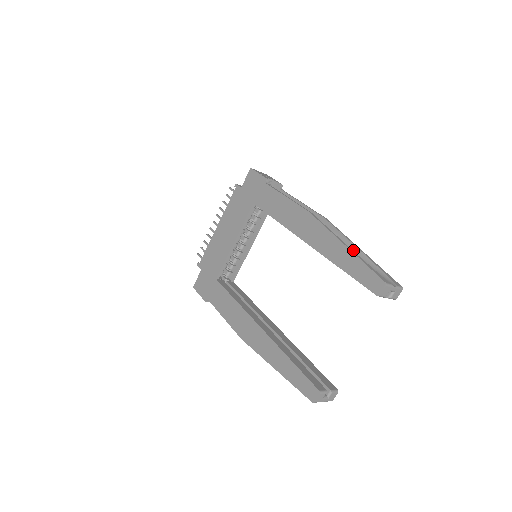
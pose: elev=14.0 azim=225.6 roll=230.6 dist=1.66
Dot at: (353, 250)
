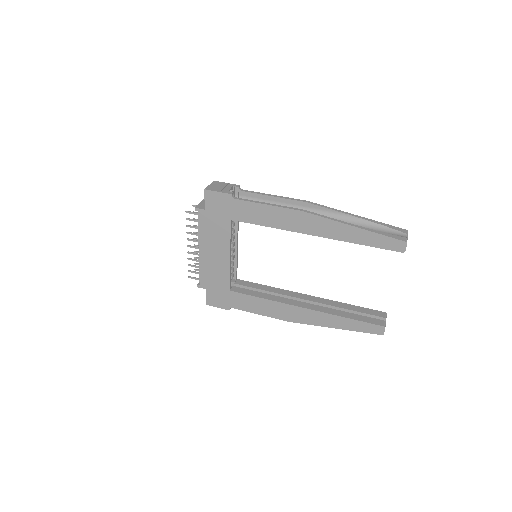
Dot at: (352, 220)
